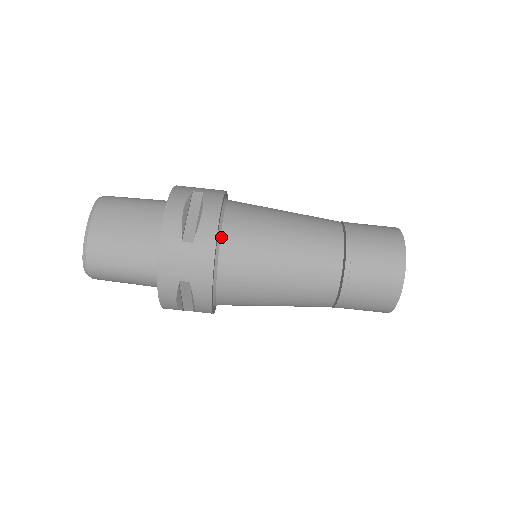
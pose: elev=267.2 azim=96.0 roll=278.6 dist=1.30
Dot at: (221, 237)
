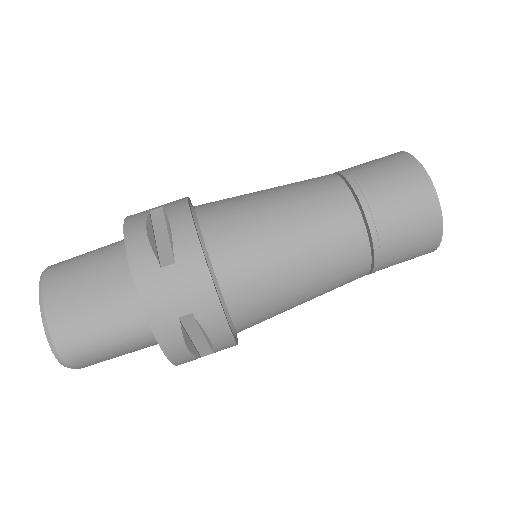
Dot at: (205, 243)
